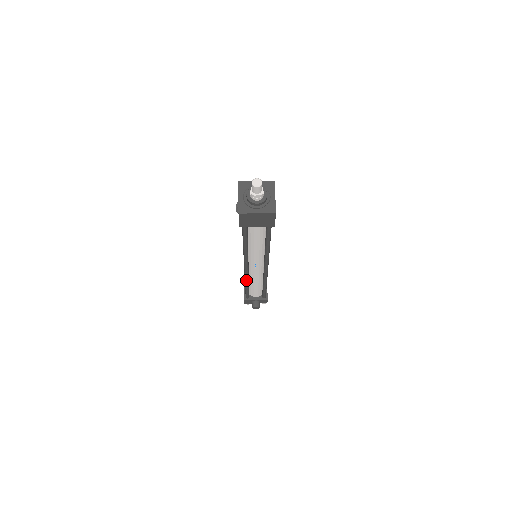
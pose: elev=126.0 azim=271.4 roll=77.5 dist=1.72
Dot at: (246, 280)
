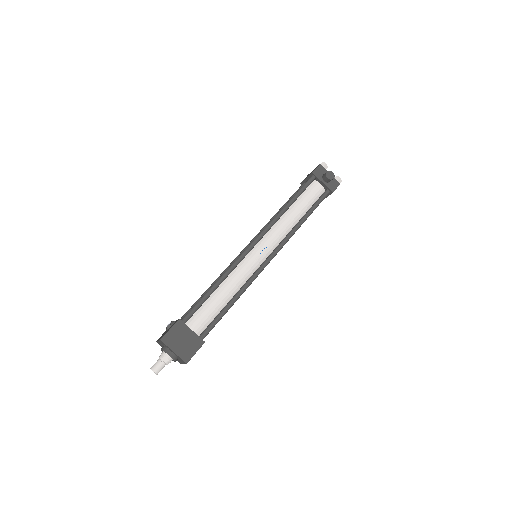
Dot at: occluded
